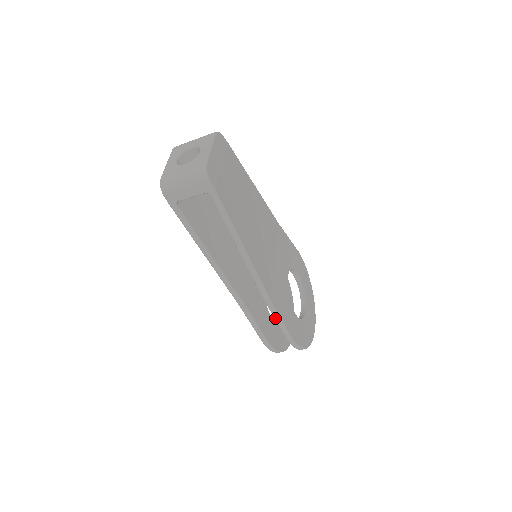
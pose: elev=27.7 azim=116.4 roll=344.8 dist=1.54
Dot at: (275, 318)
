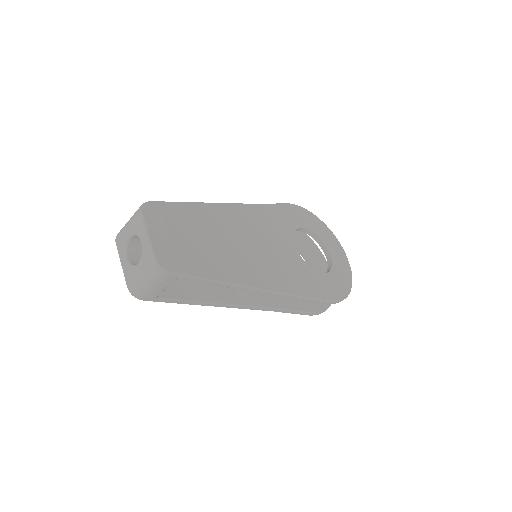
Dot at: occluded
